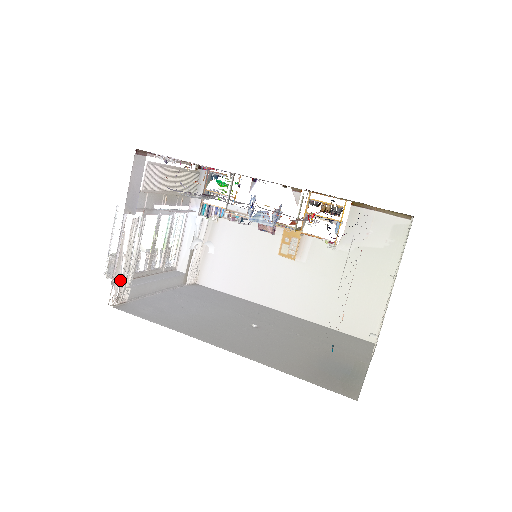
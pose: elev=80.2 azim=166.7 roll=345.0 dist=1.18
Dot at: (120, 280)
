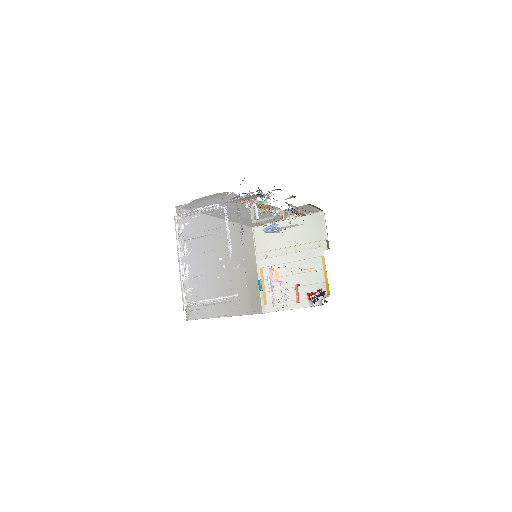
Dot at: occluded
